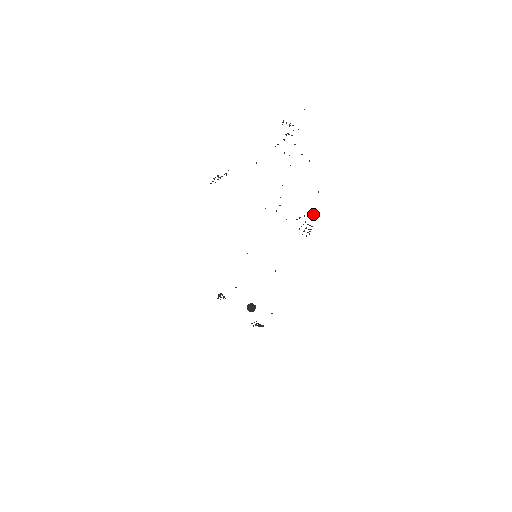
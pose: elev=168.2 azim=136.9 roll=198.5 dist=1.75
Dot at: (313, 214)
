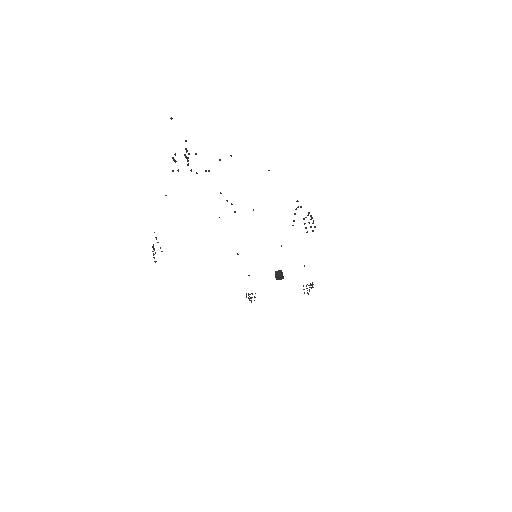
Dot at: occluded
